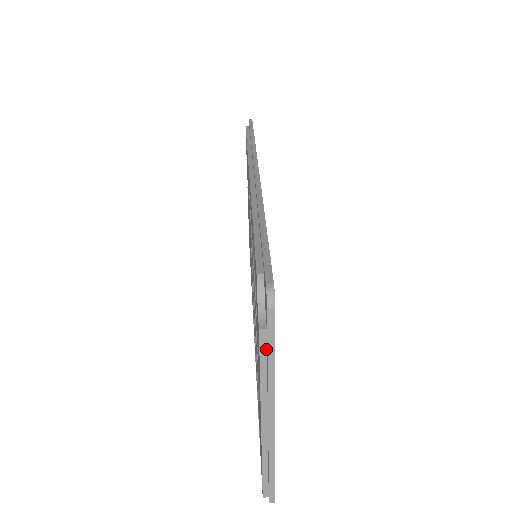
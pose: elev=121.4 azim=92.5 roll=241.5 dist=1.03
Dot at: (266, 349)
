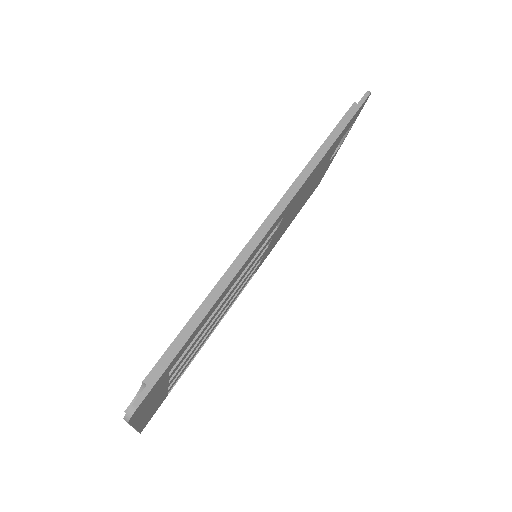
Dot at: occluded
